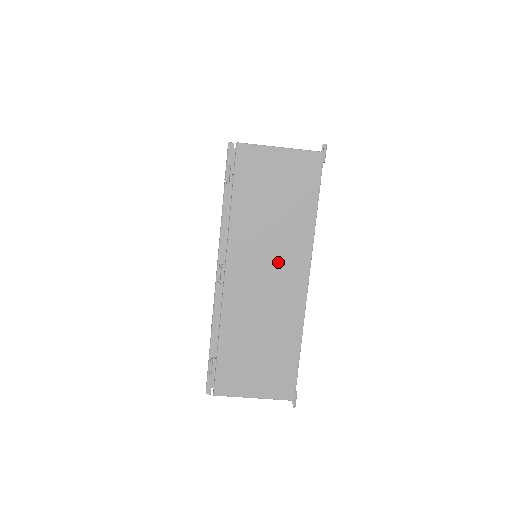
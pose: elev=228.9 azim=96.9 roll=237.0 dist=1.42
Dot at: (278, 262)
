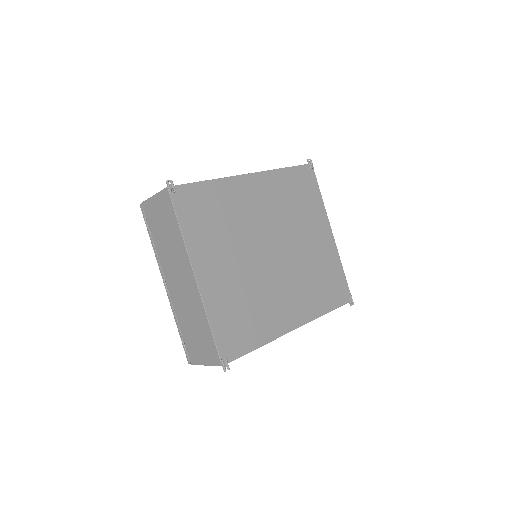
Dot at: (180, 269)
